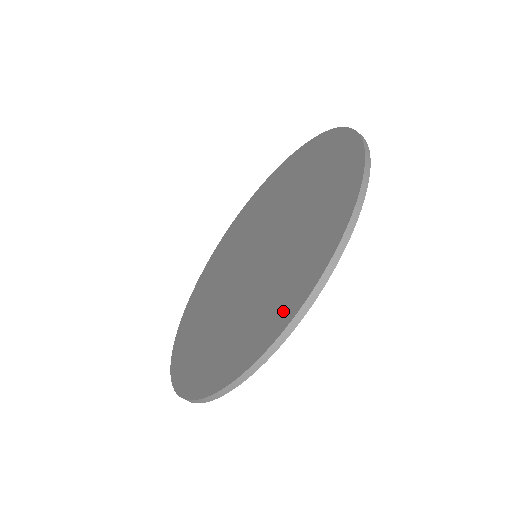
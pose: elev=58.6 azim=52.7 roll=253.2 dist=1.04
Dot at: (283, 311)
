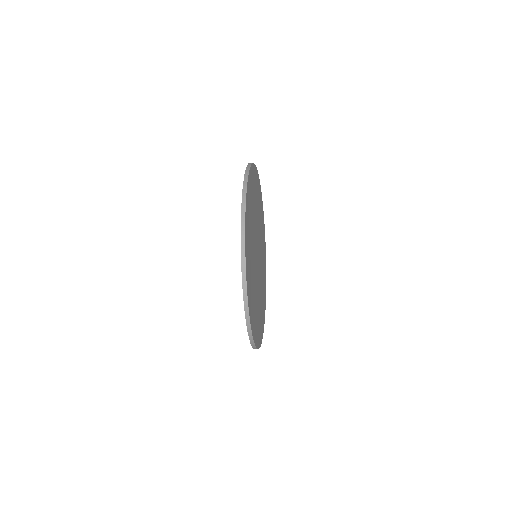
Dot at: occluded
